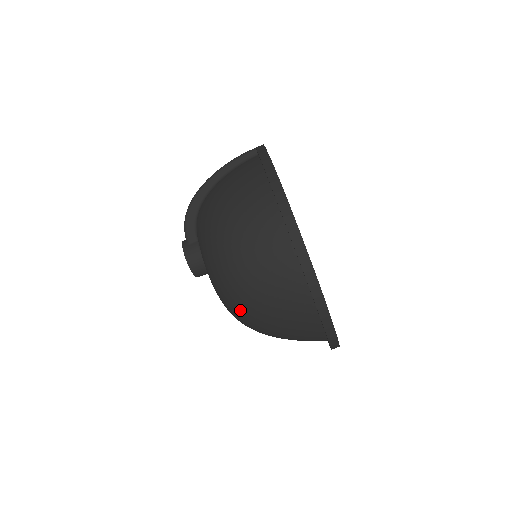
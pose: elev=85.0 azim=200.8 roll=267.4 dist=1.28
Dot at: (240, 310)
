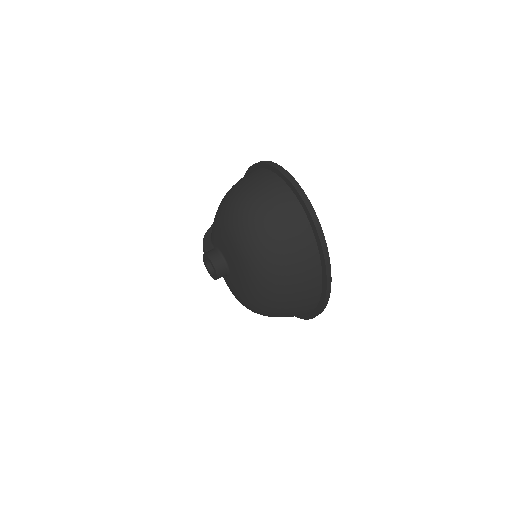
Dot at: (251, 229)
